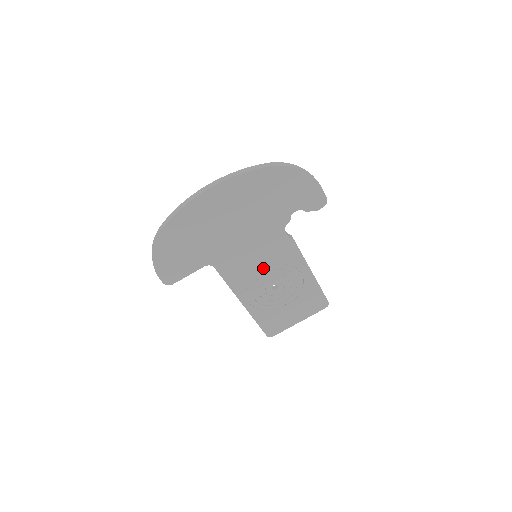
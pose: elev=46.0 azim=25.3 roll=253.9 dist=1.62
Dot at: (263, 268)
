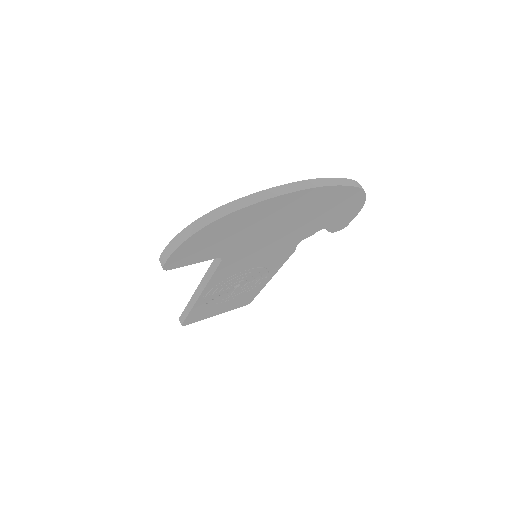
Dot at: (250, 268)
